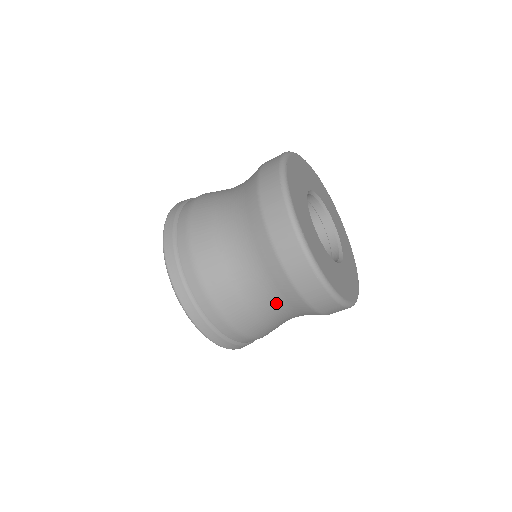
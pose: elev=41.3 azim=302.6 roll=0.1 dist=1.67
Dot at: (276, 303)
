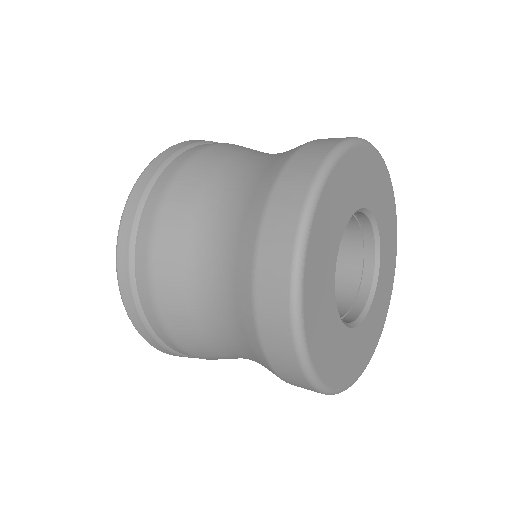
Dot at: (243, 352)
